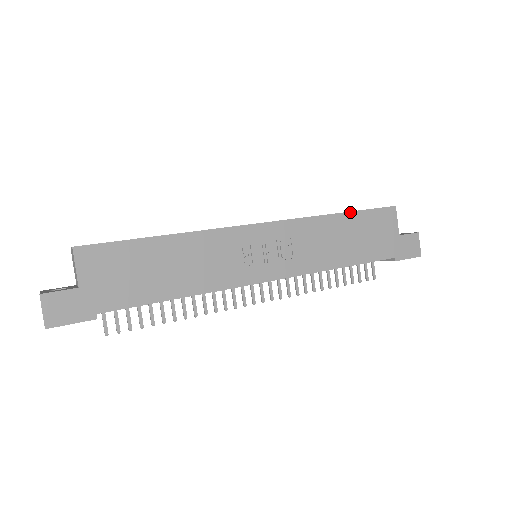
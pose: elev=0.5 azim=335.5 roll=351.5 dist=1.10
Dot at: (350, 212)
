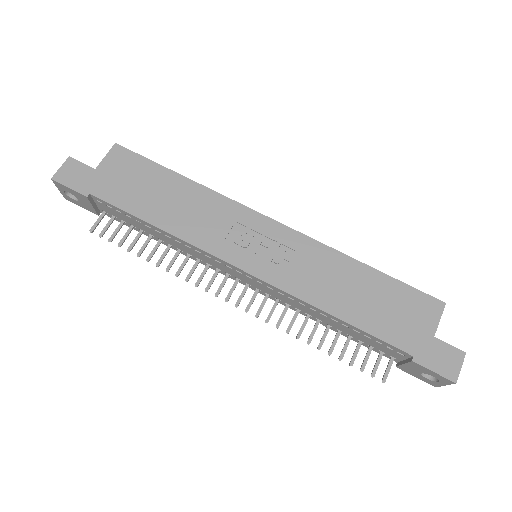
Dot at: (380, 271)
